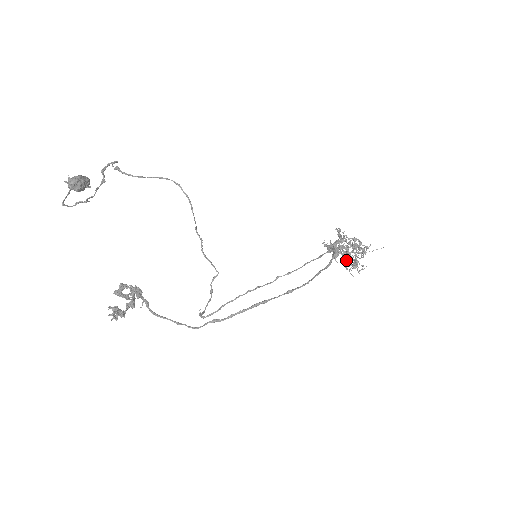
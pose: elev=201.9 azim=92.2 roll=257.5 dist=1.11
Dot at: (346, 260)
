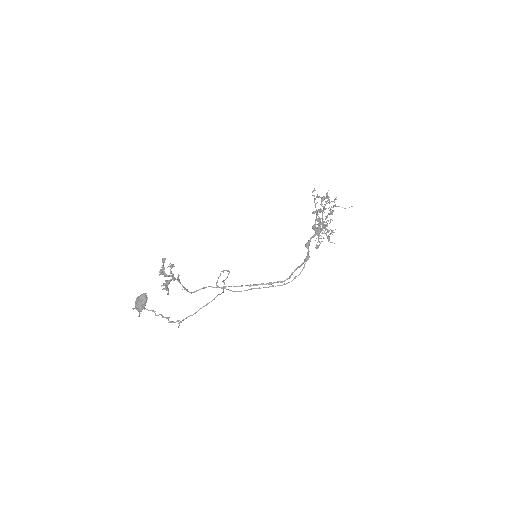
Dot at: (320, 212)
